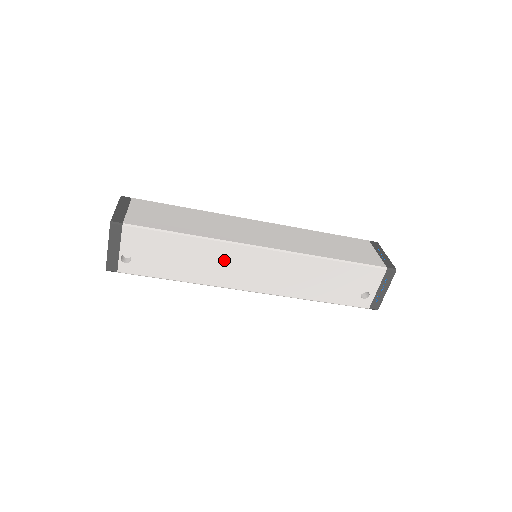
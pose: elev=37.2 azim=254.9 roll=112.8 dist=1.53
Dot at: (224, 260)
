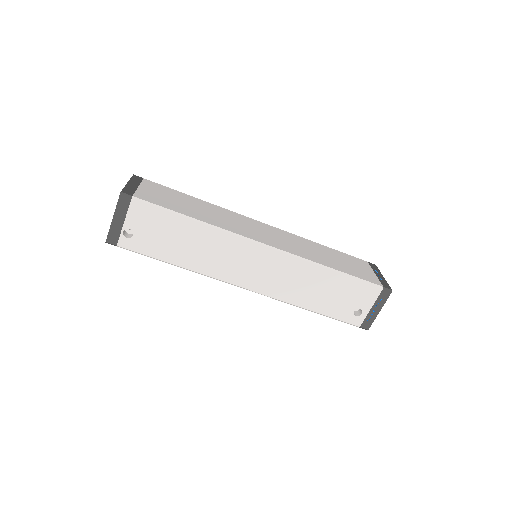
Dot at: (225, 251)
